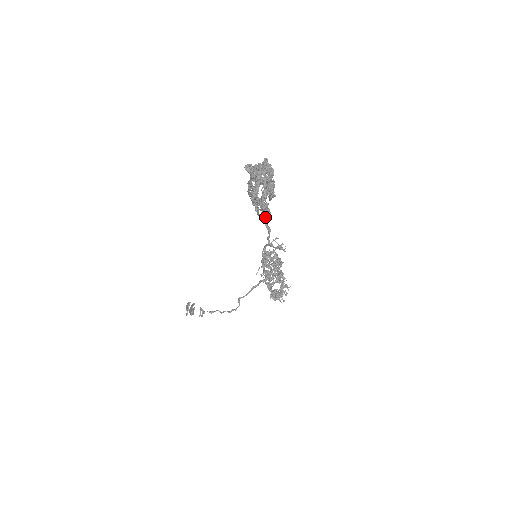
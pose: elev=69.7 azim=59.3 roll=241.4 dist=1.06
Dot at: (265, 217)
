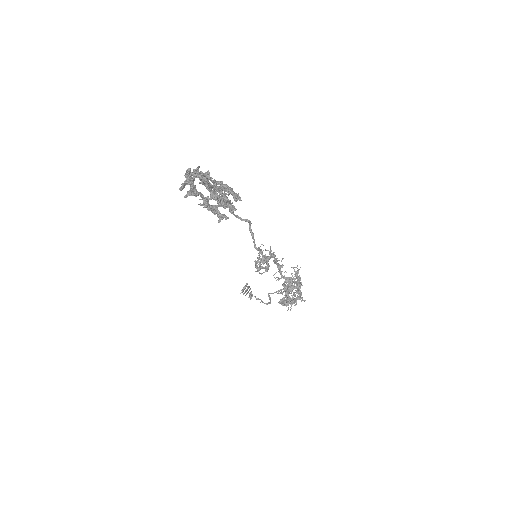
Dot at: (220, 218)
